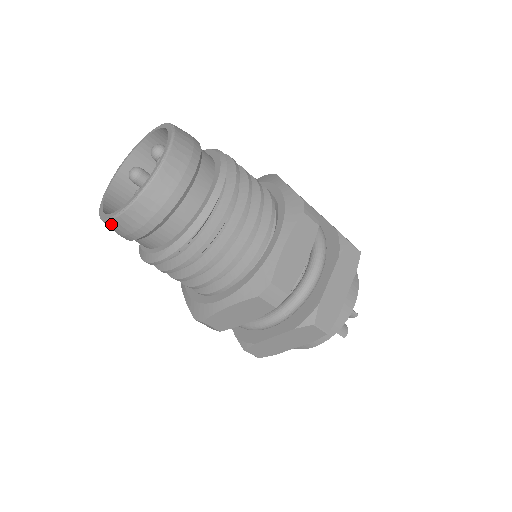
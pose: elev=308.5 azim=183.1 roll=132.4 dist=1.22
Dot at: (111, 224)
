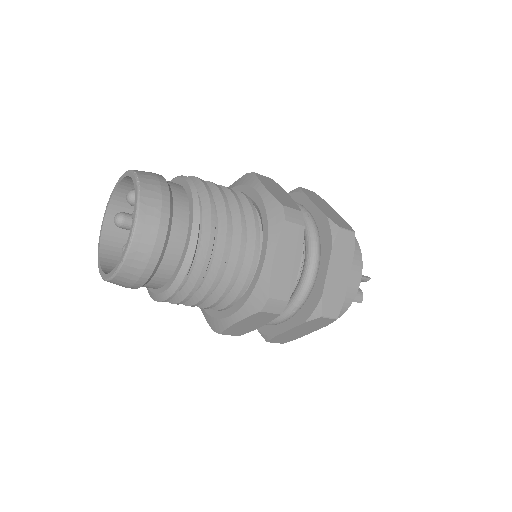
Dot at: (110, 282)
